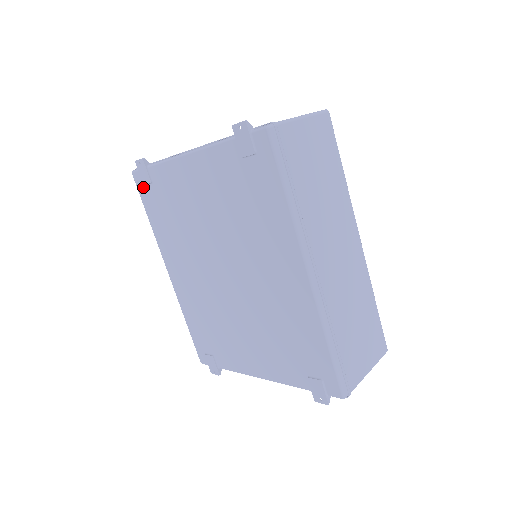
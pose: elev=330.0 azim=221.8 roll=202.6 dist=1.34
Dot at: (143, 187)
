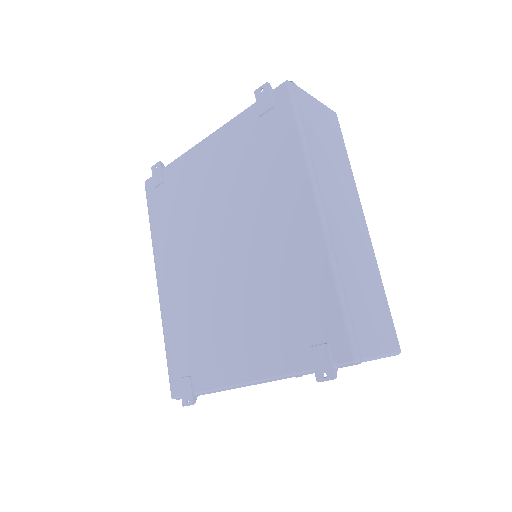
Dot at: (153, 192)
